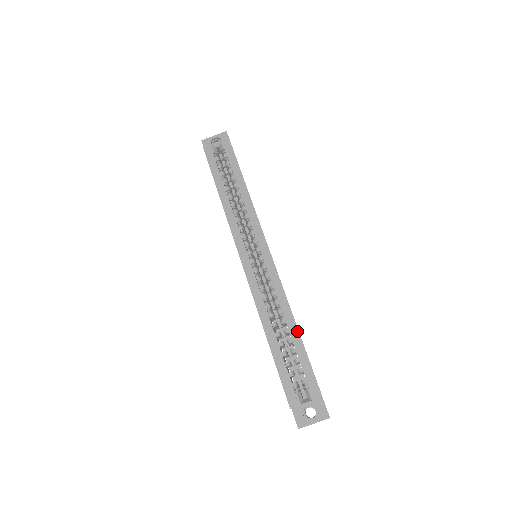
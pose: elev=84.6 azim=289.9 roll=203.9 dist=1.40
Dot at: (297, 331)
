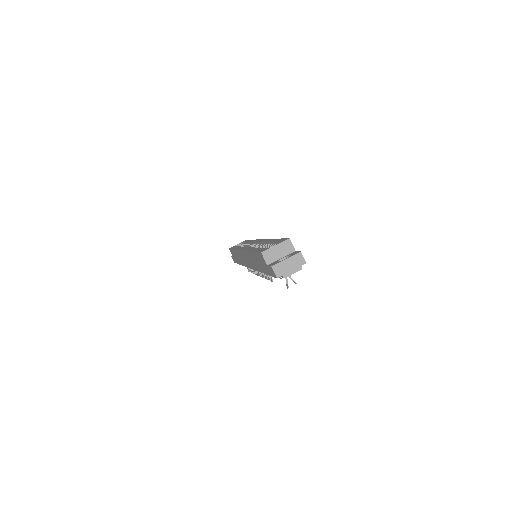
Dot at: (274, 239)
